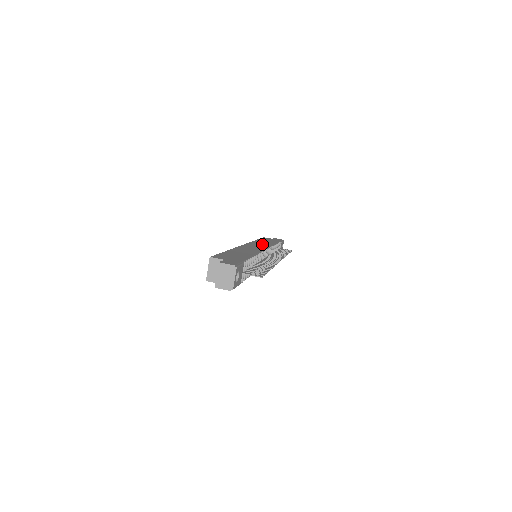
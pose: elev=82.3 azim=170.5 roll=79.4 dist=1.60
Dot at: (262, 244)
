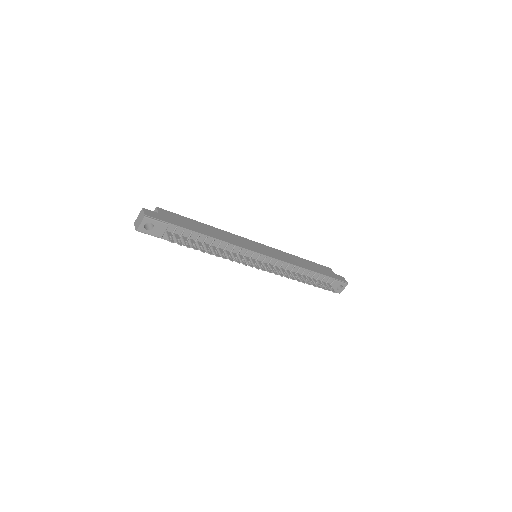
Dot at: (282, 256)
